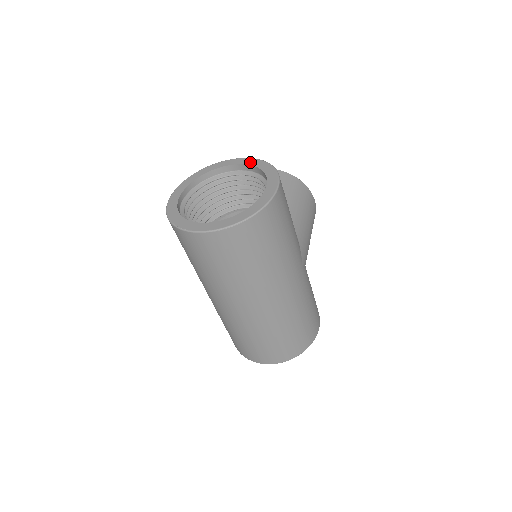
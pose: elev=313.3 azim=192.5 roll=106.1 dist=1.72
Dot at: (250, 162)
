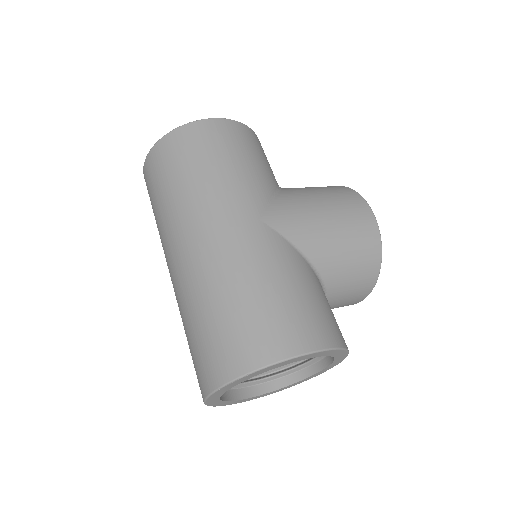
Dot at: occluded
